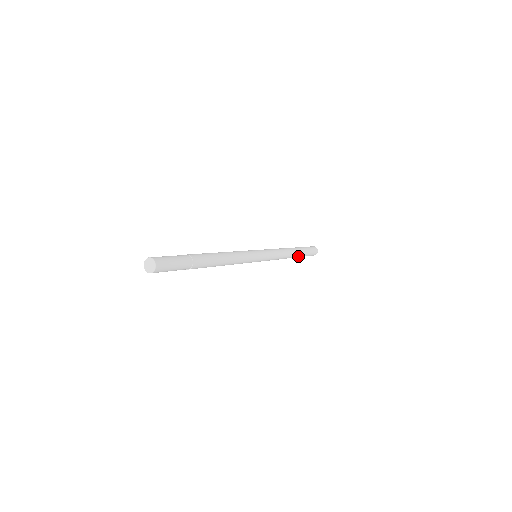
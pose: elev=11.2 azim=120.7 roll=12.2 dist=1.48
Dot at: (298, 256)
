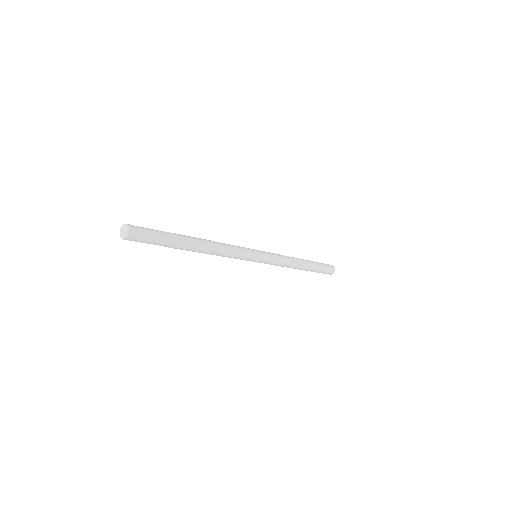
Dot at: (307, 270)
